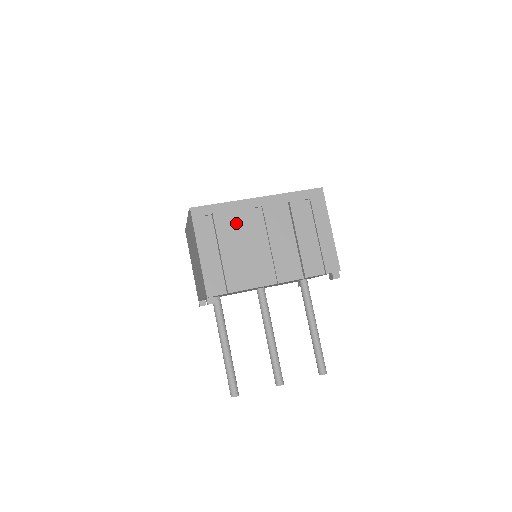
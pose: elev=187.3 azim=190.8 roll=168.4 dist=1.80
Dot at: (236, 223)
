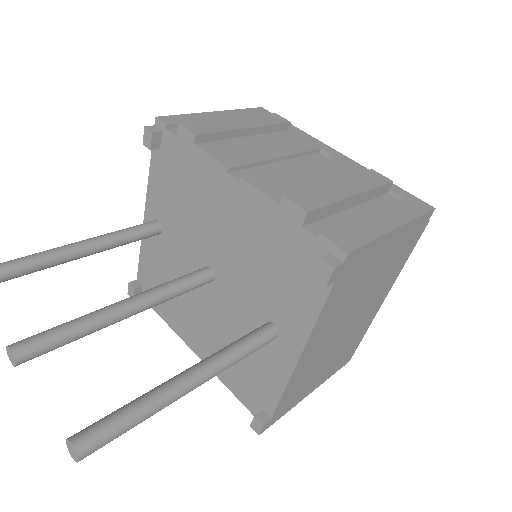
Dot at: (284, 137)
